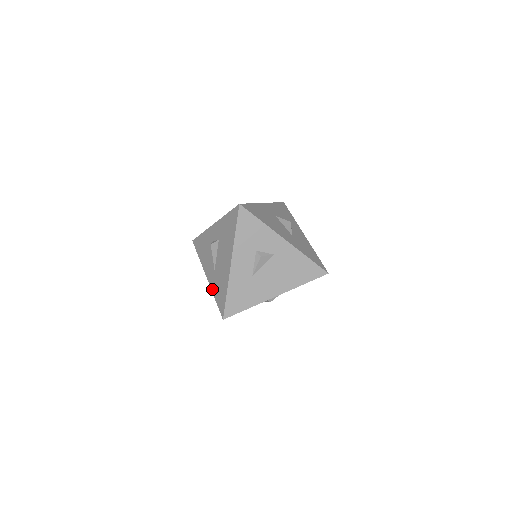
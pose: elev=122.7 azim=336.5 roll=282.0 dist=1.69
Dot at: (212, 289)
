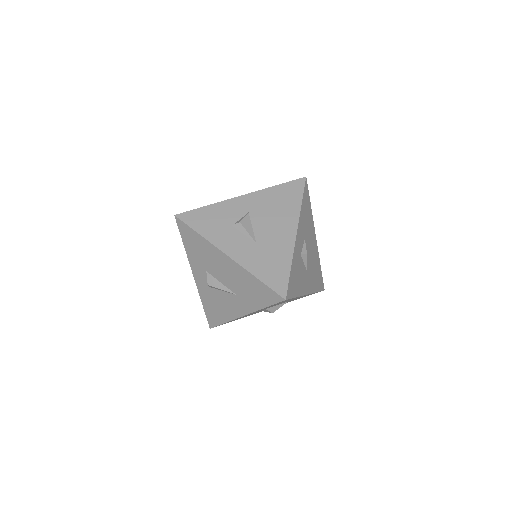
Dot at: (254, 309)
